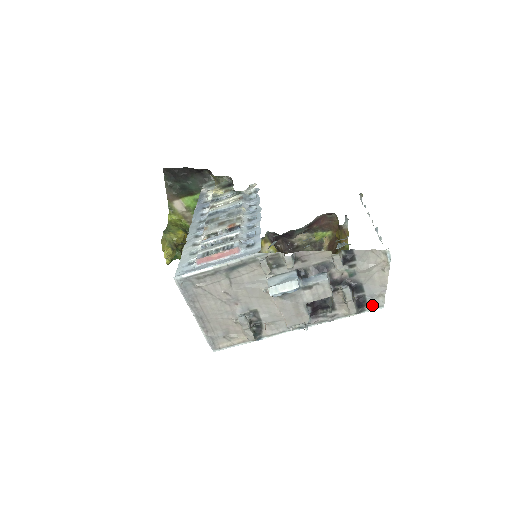
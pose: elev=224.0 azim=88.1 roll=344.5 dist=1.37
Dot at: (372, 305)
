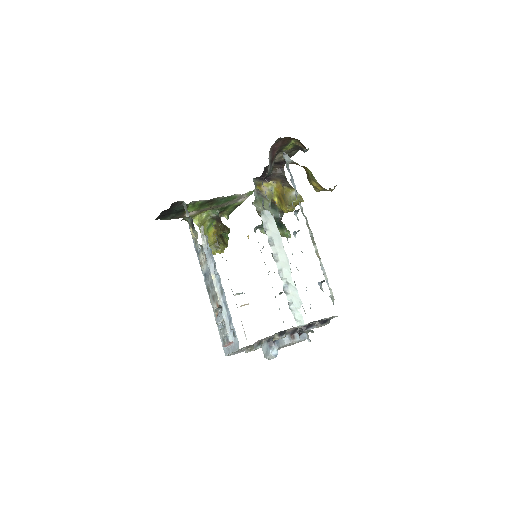
Dot at: (332, 317)
